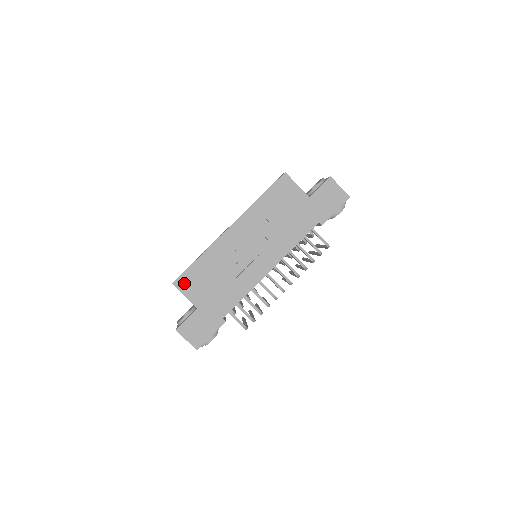
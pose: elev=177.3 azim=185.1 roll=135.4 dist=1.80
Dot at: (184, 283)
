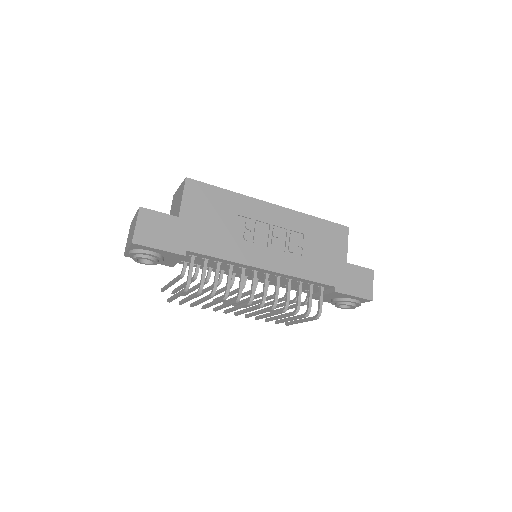
Dot at: (195, 189)
